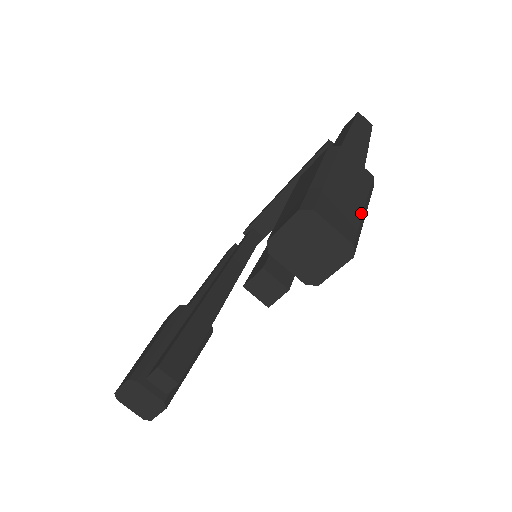
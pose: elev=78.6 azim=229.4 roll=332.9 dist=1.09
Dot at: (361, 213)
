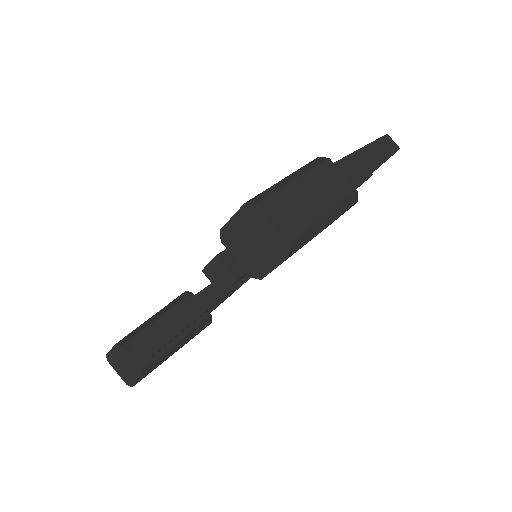
Dot at: (318, 220)
